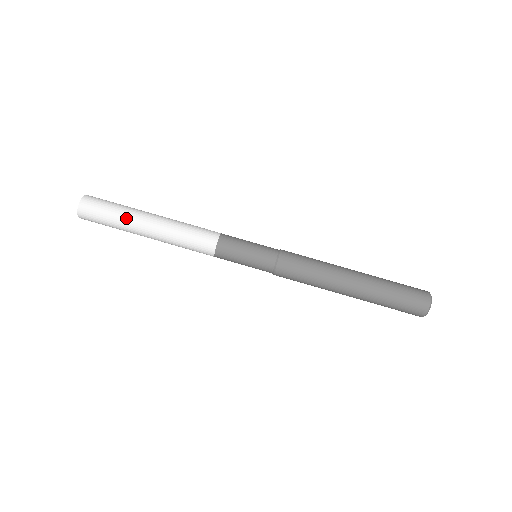
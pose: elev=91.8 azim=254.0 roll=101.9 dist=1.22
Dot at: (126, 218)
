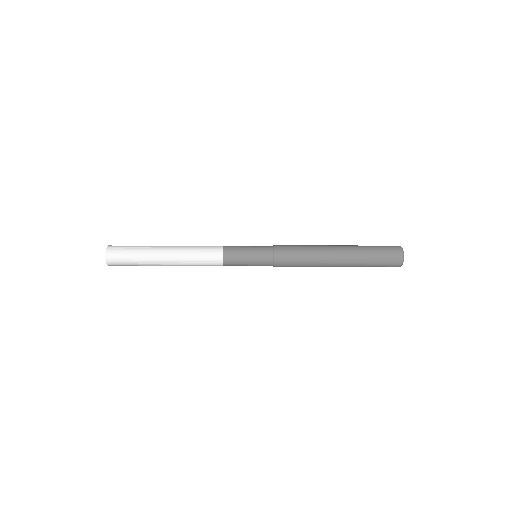
Dot at: occluded
